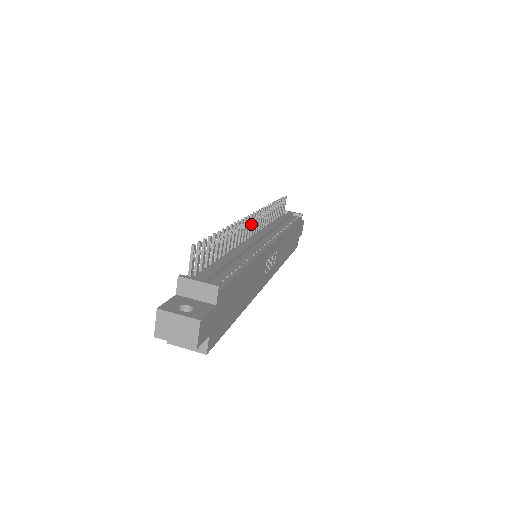
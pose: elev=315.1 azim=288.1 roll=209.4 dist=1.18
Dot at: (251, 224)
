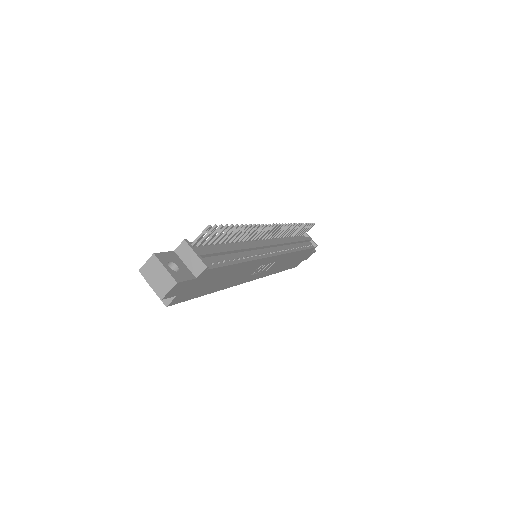
Dot at: (268, 231)
